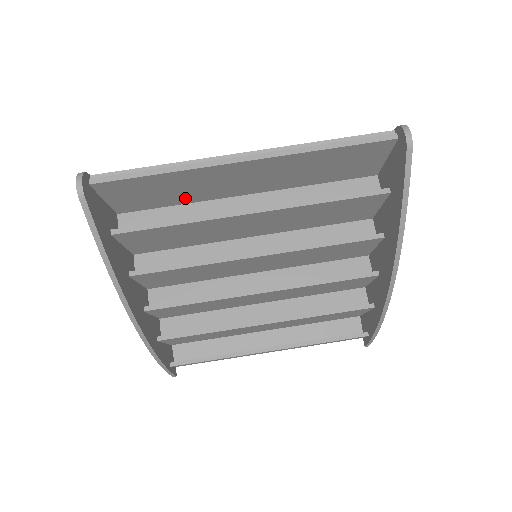
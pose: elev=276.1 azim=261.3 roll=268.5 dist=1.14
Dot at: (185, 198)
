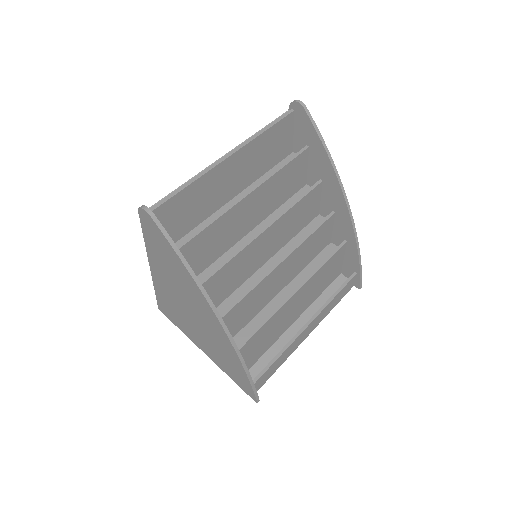
Dot at: (200, 216)
